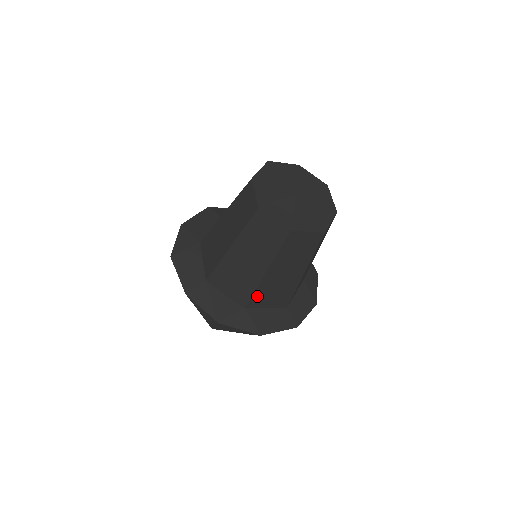
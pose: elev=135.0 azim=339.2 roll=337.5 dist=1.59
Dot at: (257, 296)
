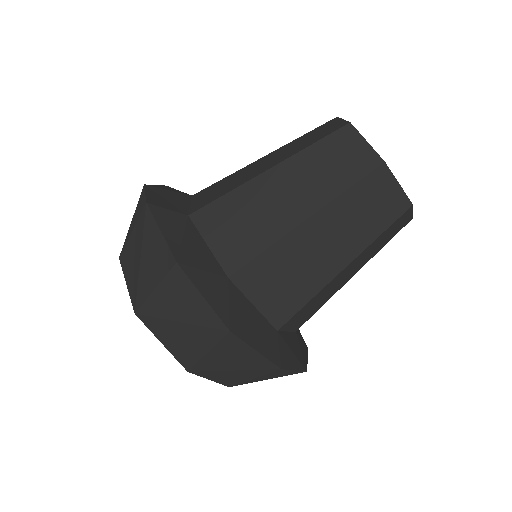
Dot at: occluded
